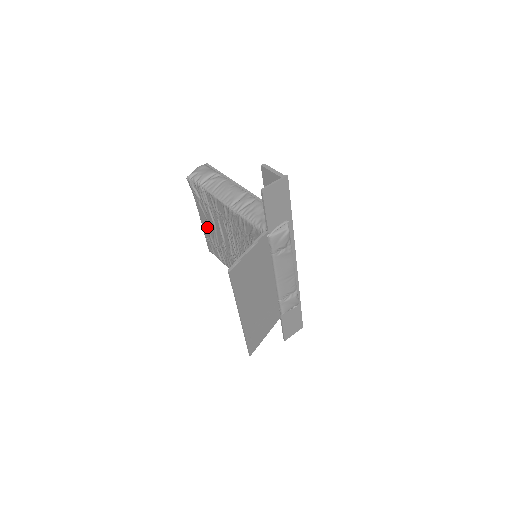
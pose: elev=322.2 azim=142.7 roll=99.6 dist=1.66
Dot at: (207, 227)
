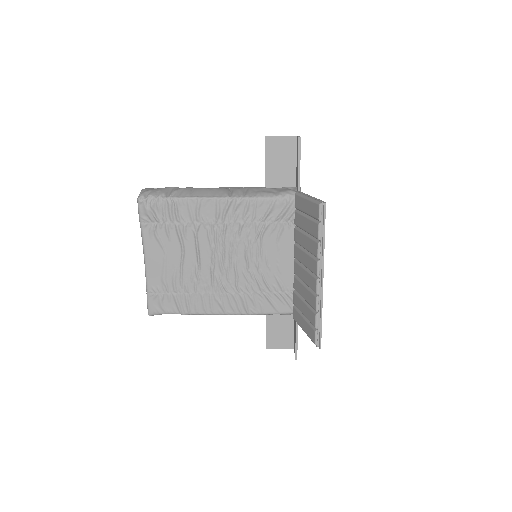
Dot at: (160, 266)
